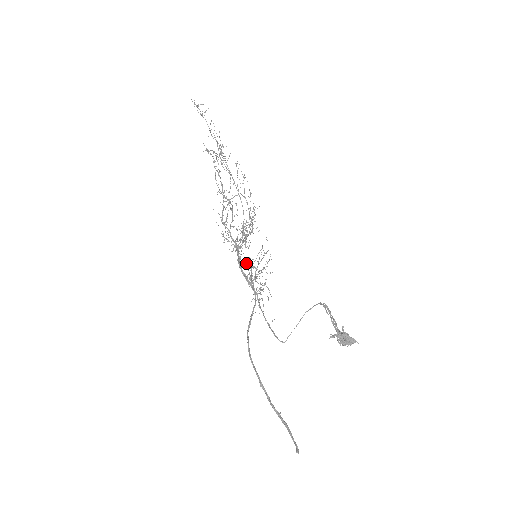
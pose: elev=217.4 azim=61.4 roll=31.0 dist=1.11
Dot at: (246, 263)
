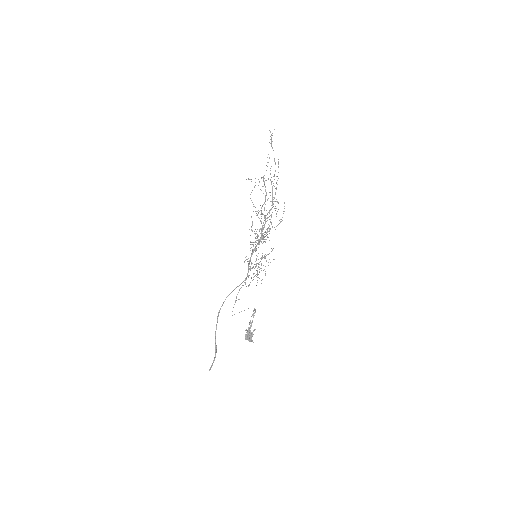
Dot at: (256, 255)
